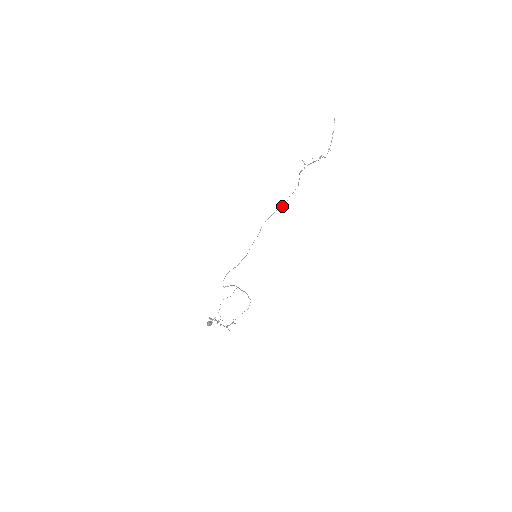
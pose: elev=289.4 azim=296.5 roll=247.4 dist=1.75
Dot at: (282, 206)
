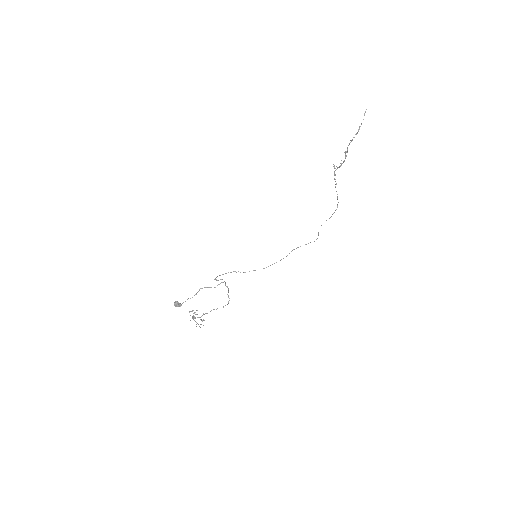
Dot at: (318, 232)
